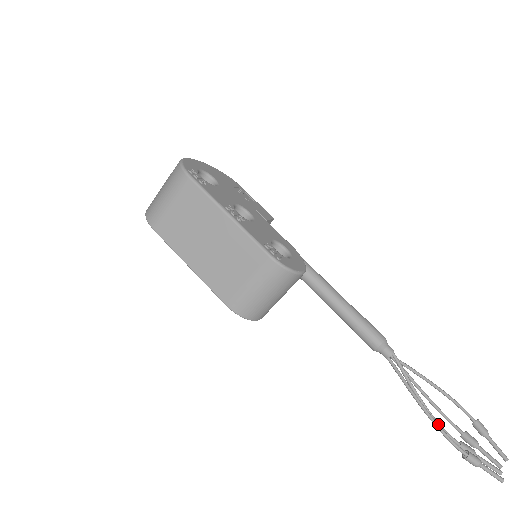
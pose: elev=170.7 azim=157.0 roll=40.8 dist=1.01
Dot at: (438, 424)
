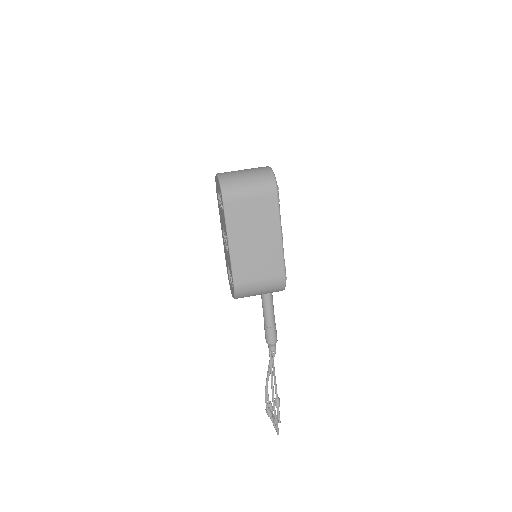
Dot at: occluded
